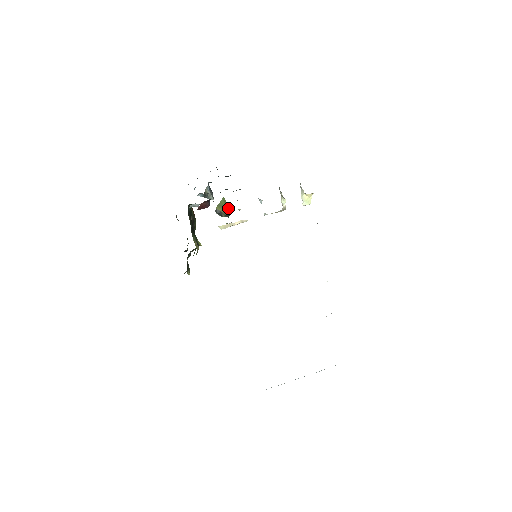
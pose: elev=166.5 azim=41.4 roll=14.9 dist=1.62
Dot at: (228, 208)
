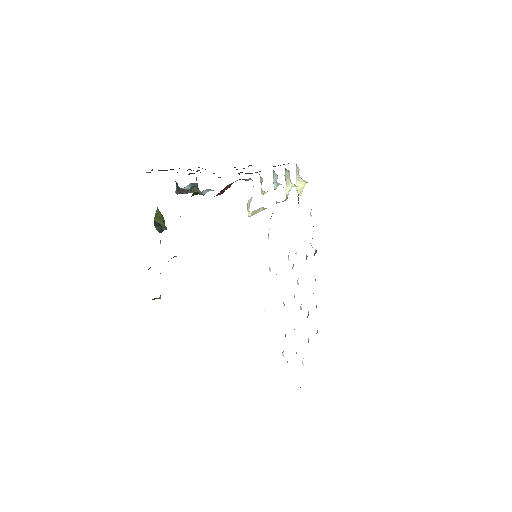
Dot at: (164, 220)
